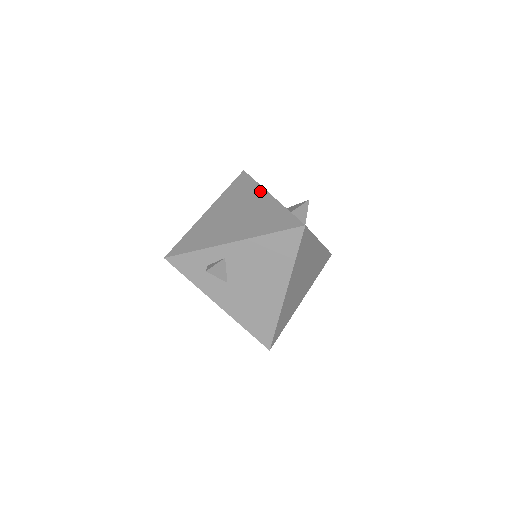
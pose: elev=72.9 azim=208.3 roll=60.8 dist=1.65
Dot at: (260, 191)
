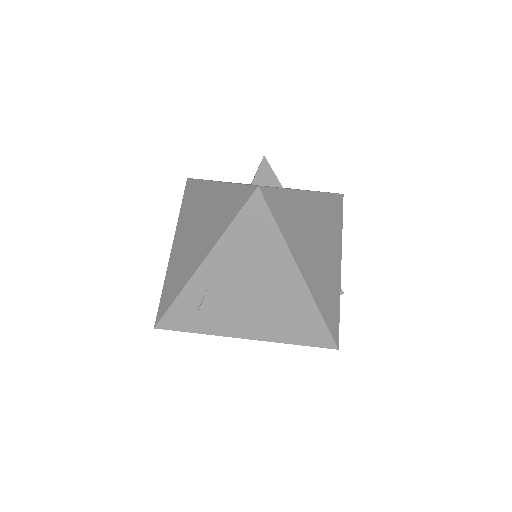
Dot at: (206, 186)
